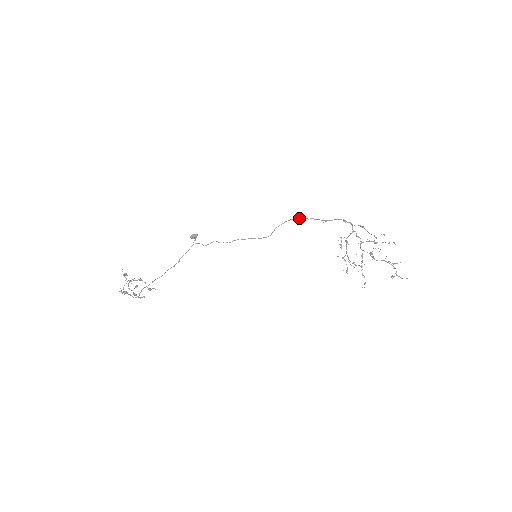
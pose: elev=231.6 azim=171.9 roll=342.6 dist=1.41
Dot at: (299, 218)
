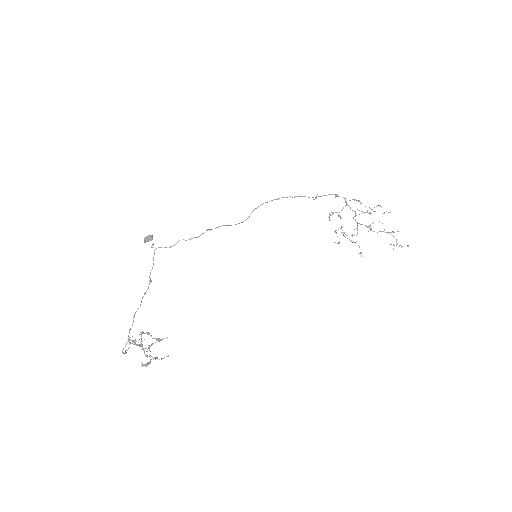
Dot at: (282, 197)
